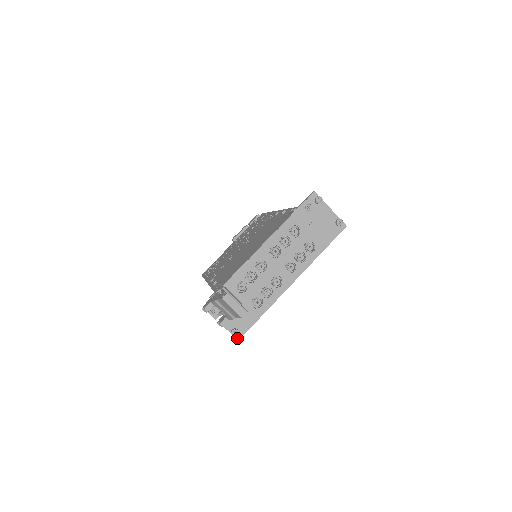
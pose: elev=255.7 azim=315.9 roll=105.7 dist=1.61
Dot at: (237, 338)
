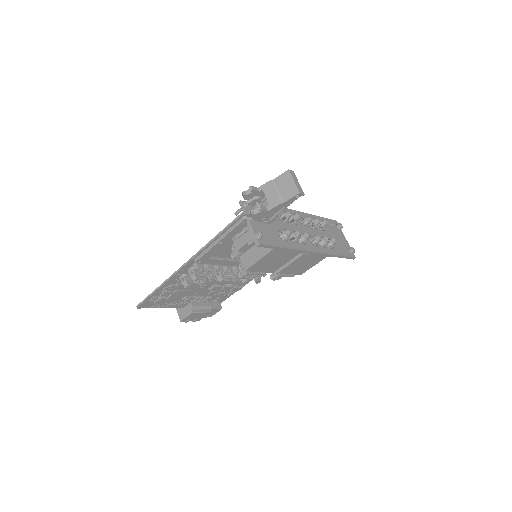
Dot at: (259, 241)
